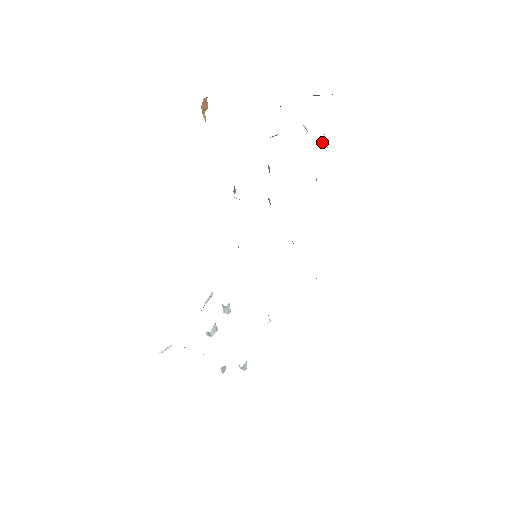
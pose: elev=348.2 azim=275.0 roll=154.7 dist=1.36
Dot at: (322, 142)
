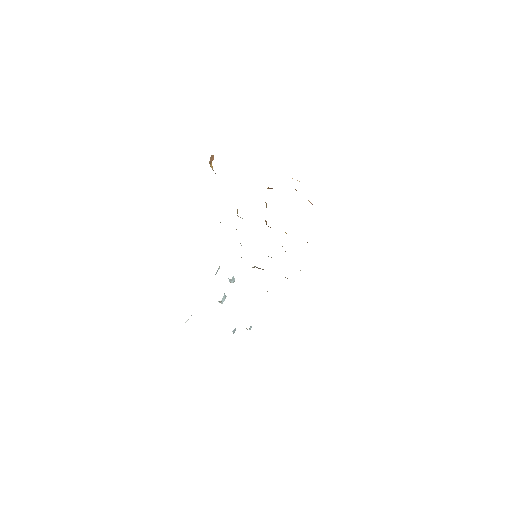
Dot at: (309, 201)
